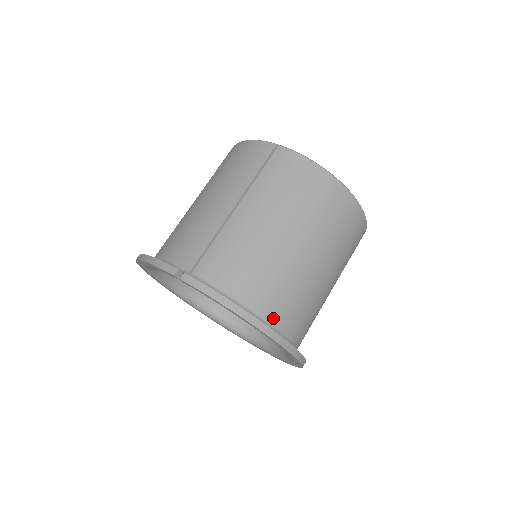
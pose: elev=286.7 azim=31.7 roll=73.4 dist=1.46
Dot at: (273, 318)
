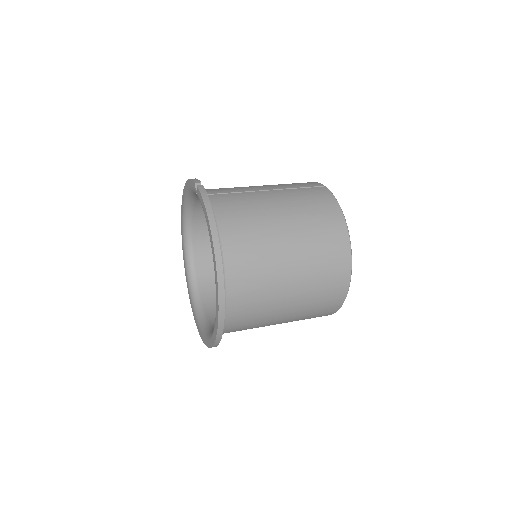
Dot at: (228, 255)
